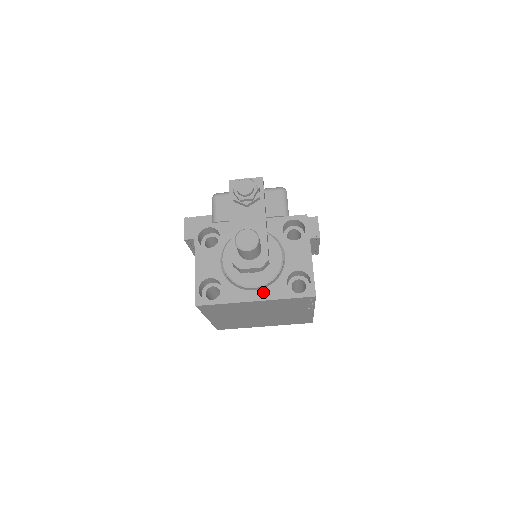
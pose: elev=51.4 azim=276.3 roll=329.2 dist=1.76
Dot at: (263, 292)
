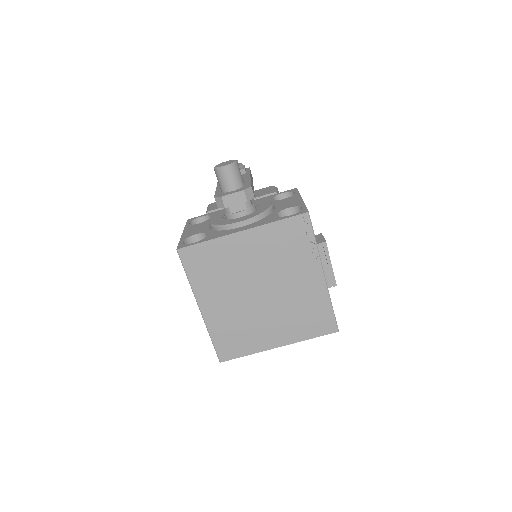
Dot at: (251, 225)
